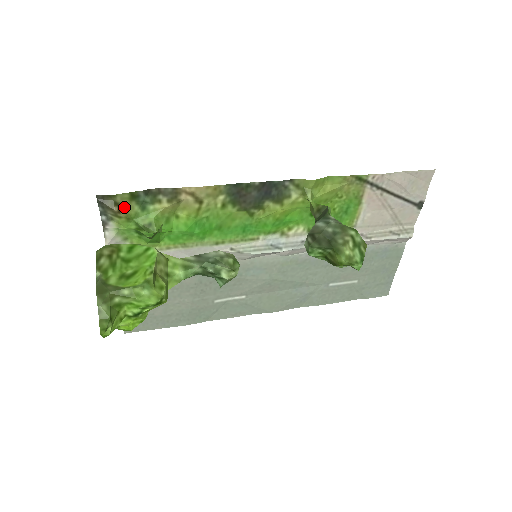
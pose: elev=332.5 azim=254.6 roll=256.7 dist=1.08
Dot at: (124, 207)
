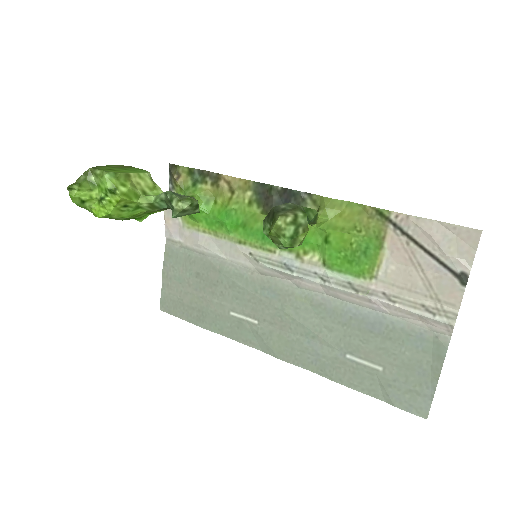
Dot at: (182, 178)
